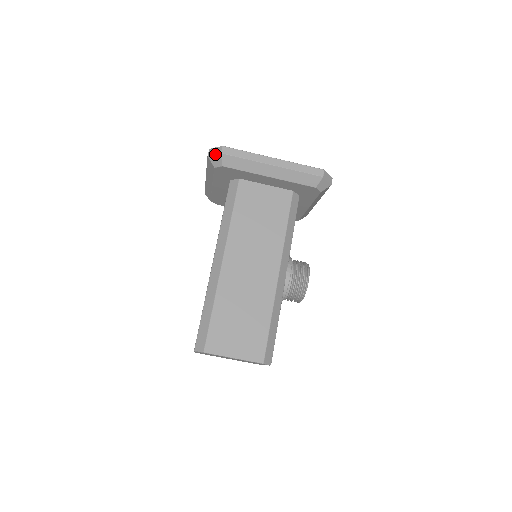
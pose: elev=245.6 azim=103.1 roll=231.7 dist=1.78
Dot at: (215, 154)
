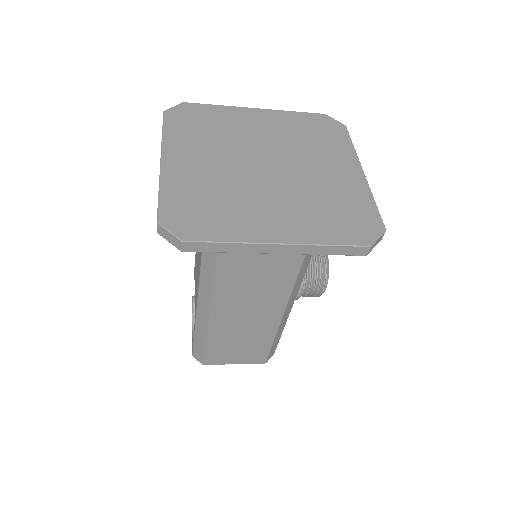
Dot at: occluded
